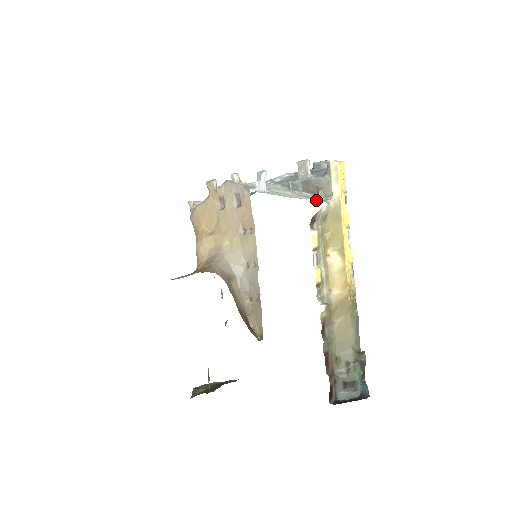
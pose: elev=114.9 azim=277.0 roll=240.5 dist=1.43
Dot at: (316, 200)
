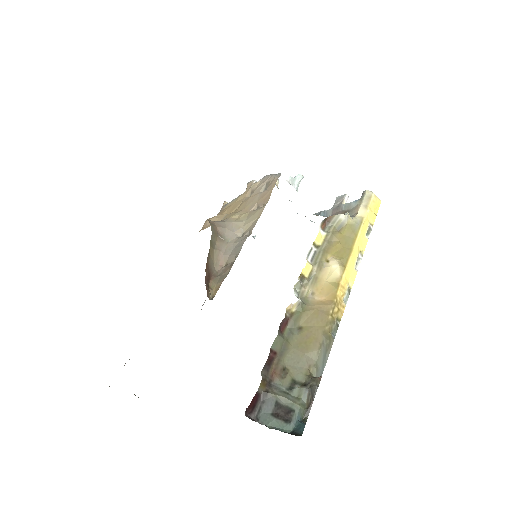
Dot at: occluded
